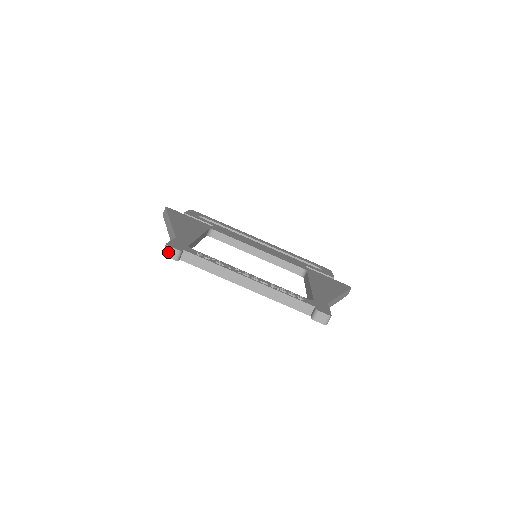
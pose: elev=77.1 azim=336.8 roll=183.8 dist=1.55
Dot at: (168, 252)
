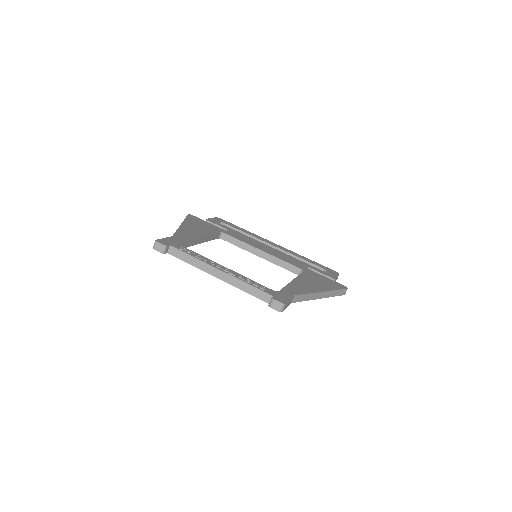
Dot at: (156, 246)
